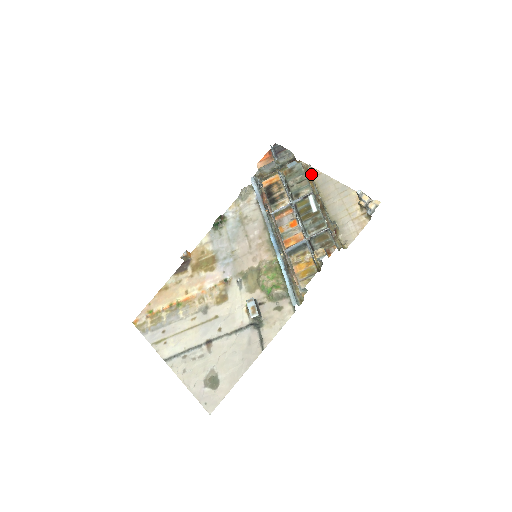
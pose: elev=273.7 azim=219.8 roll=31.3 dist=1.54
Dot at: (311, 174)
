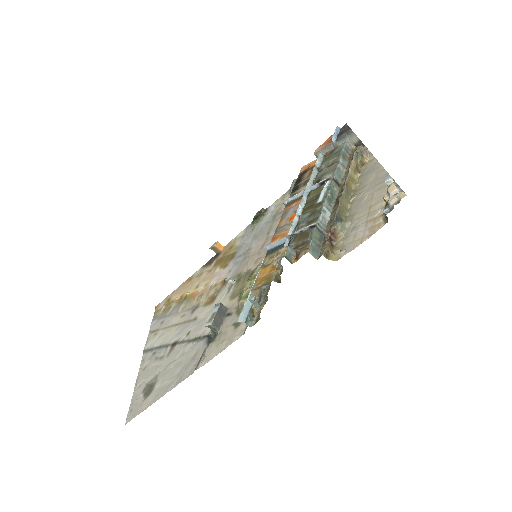
Dot at: (360, 159)
